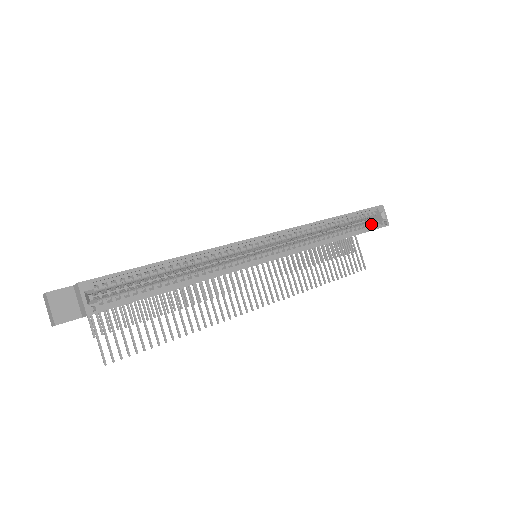
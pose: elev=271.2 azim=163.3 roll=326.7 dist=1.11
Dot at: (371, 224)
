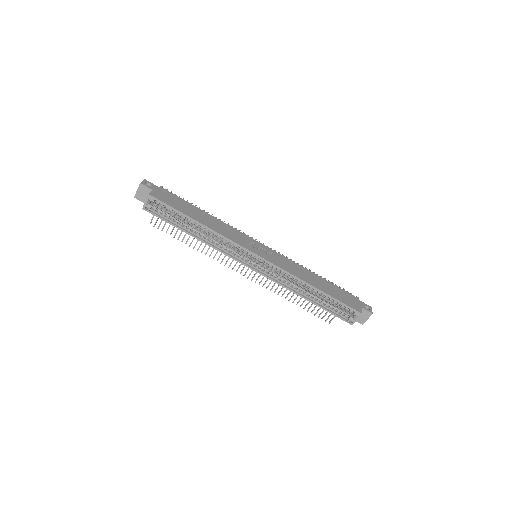
Dot at: (341, 313)
